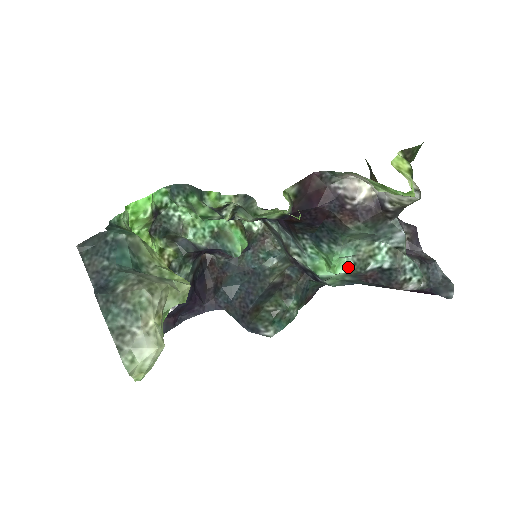
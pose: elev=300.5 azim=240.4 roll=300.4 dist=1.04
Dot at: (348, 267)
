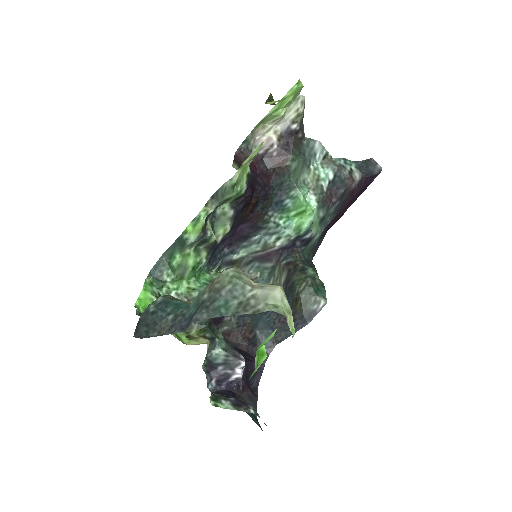
Dot at: (314, 201)
